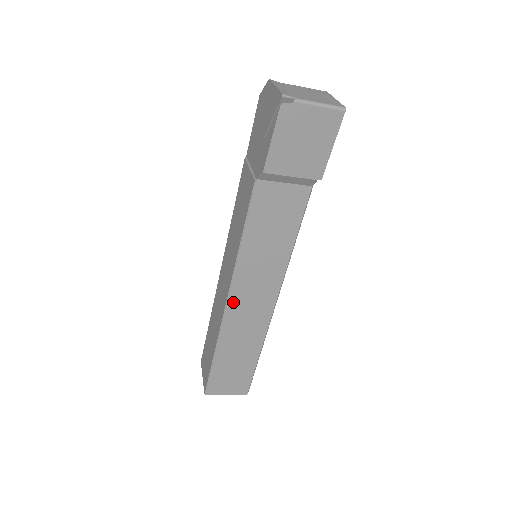
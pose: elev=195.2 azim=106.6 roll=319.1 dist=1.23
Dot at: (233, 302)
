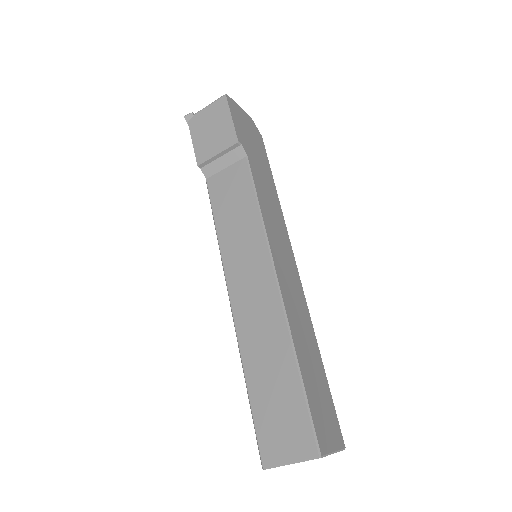
Dot at: (235, 299)
